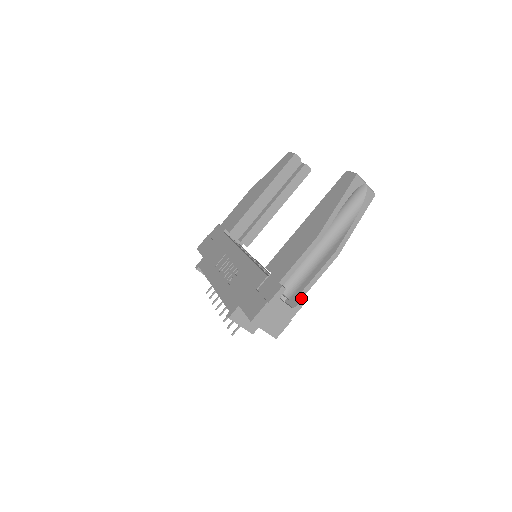
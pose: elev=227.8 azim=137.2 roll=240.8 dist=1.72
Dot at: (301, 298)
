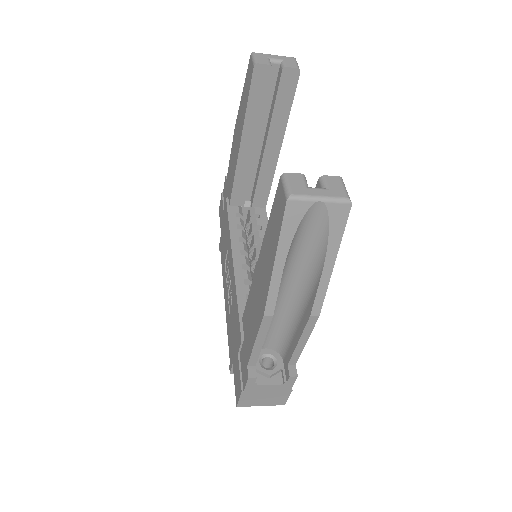
Dot at: (294, 364)
